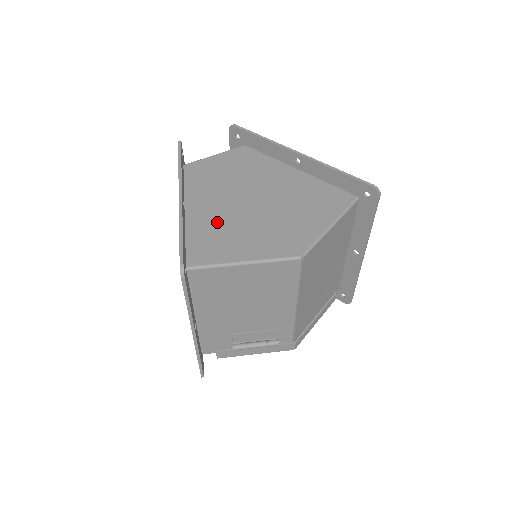
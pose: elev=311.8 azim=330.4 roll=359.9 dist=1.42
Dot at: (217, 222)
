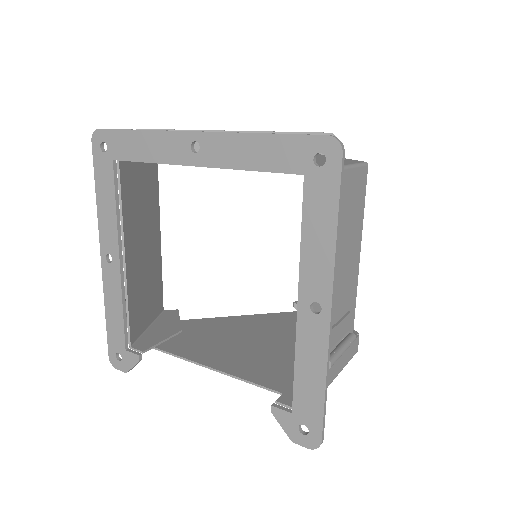
Dot at: occluded
